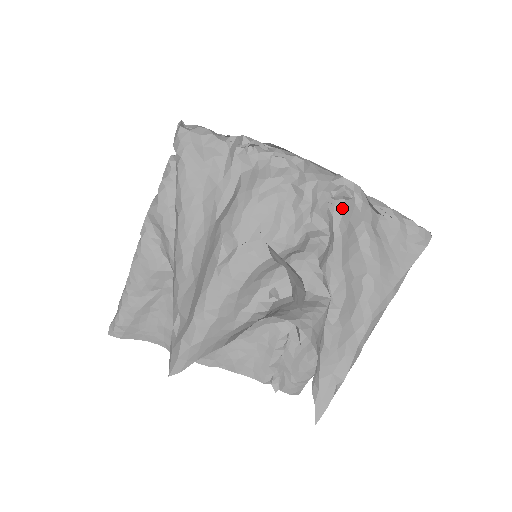
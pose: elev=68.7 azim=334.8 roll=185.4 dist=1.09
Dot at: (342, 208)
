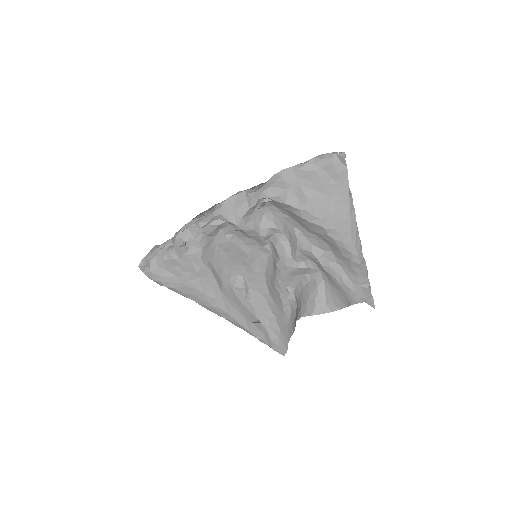
Dot at: (272, 205)
